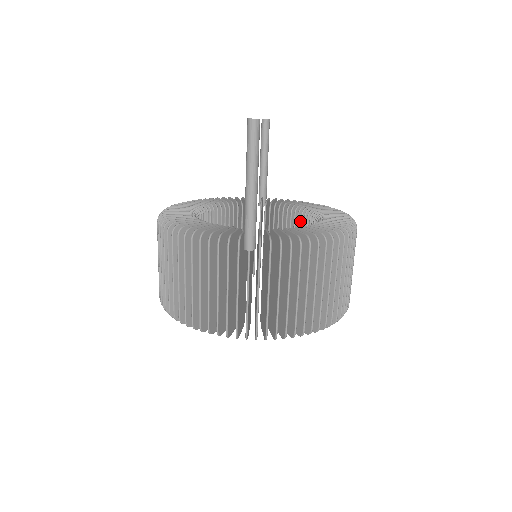
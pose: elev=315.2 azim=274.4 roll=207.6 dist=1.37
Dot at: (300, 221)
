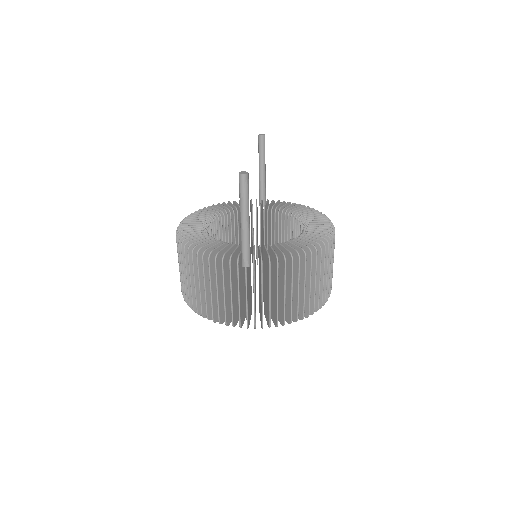
Dot at: (292, 223)
